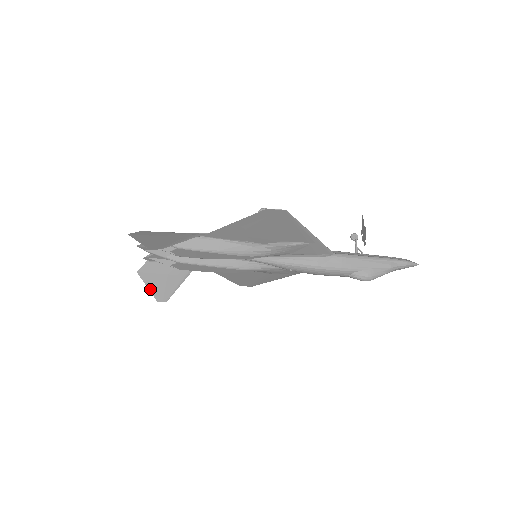
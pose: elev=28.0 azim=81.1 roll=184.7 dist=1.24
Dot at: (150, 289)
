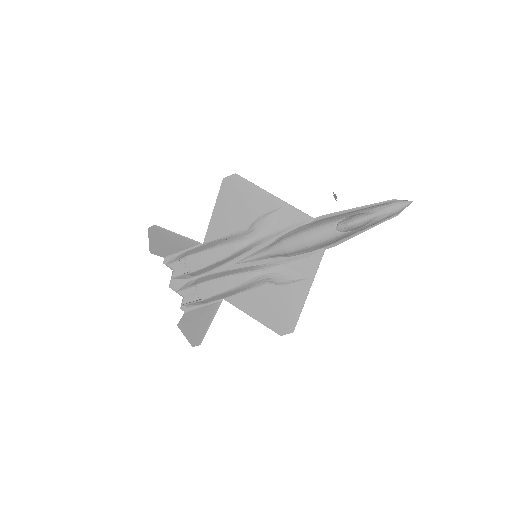
Dot at: (187, 337)
